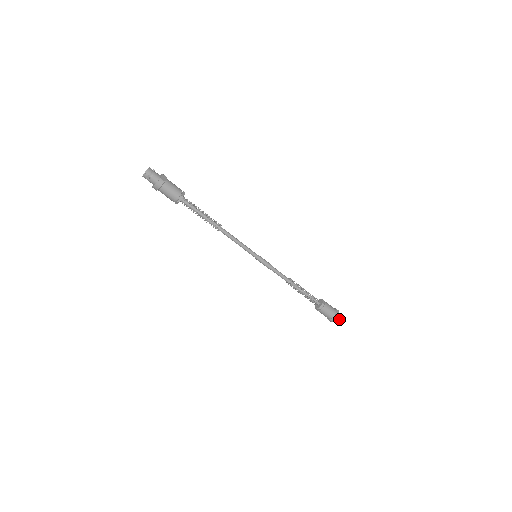
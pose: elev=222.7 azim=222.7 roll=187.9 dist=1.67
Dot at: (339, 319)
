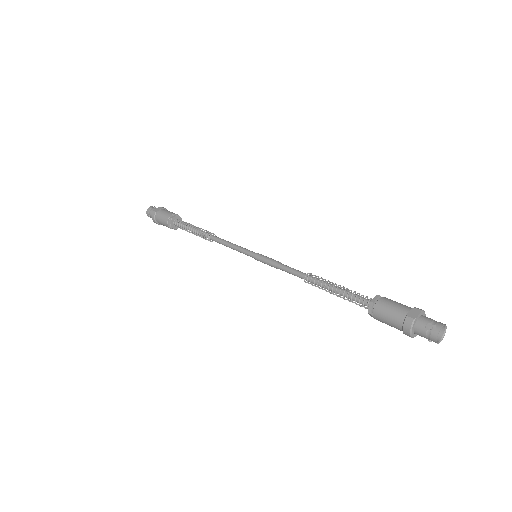
Dot at: (422, 327)
